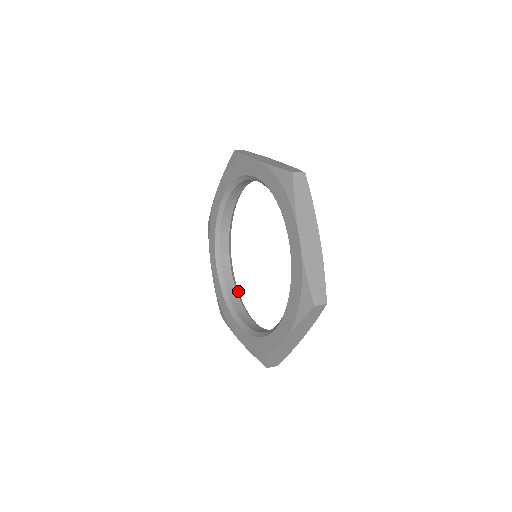
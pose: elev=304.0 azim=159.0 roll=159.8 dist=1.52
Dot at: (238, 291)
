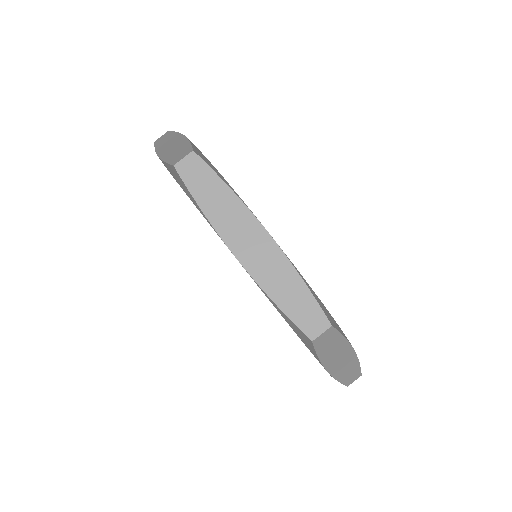
Dot at: occluded
